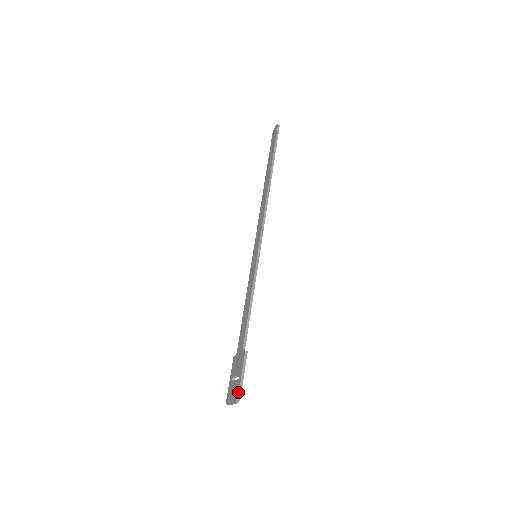
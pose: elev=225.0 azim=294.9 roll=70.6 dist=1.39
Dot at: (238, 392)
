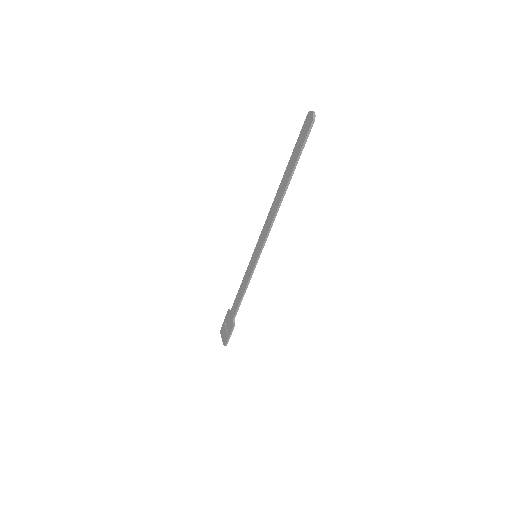
Dot at: (226, 343)
